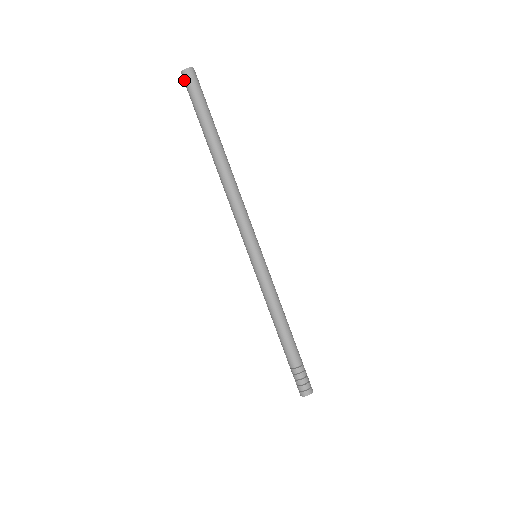
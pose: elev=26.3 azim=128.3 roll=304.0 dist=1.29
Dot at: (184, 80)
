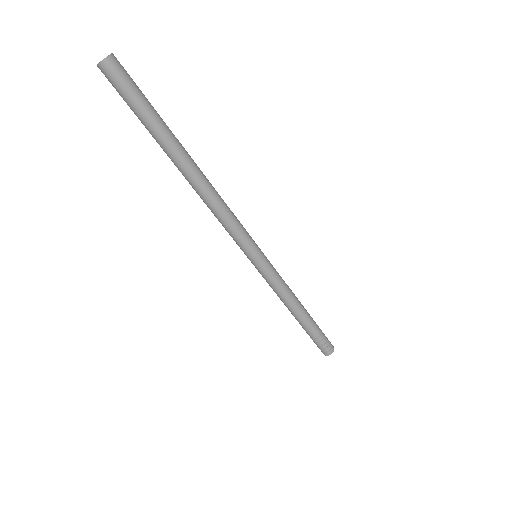
Dot at: (105, 76)
